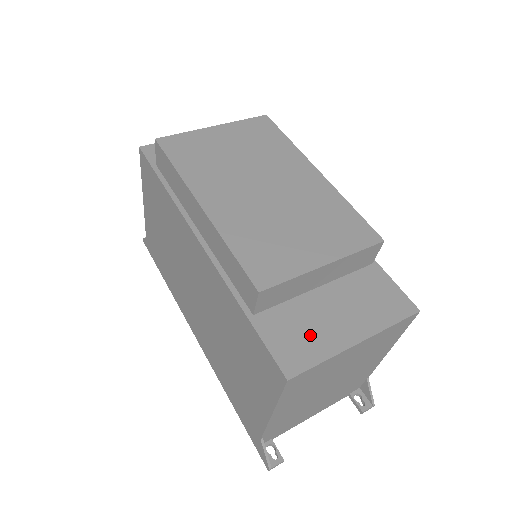
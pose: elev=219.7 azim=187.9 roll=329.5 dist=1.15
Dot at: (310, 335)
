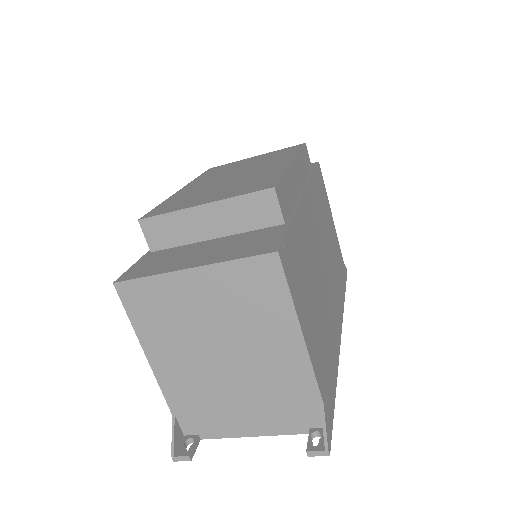
Dot at: (165, 262)
